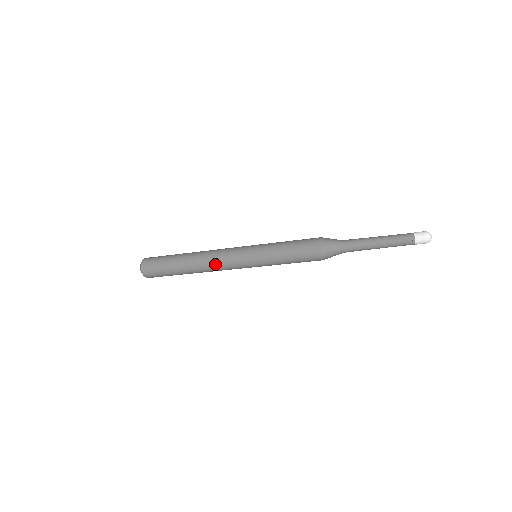
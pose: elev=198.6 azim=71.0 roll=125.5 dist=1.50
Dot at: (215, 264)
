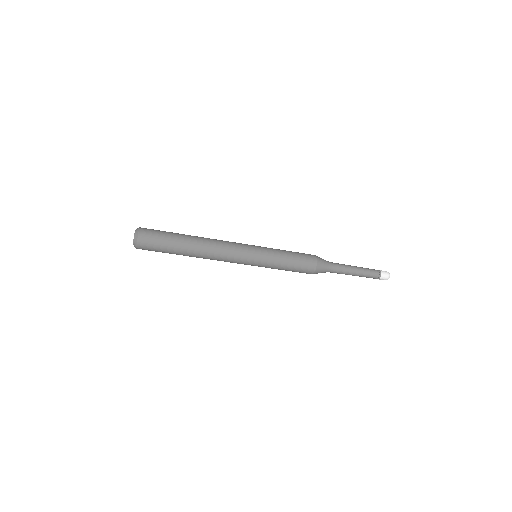
Dot at: (222, 243)
